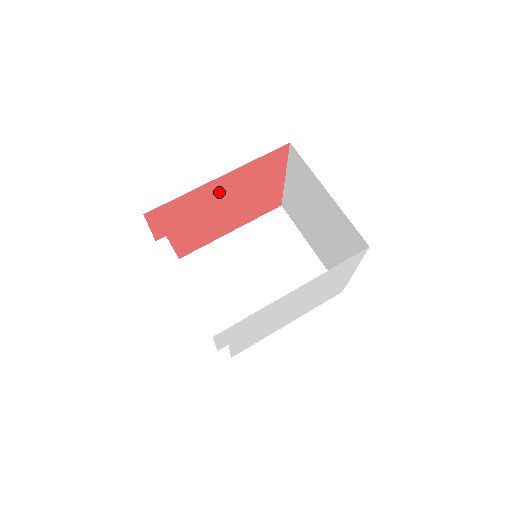
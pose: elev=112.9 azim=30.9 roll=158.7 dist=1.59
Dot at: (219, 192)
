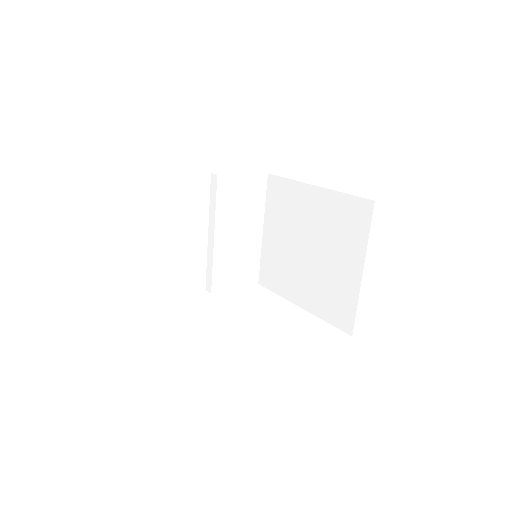
Dot at: occluded
